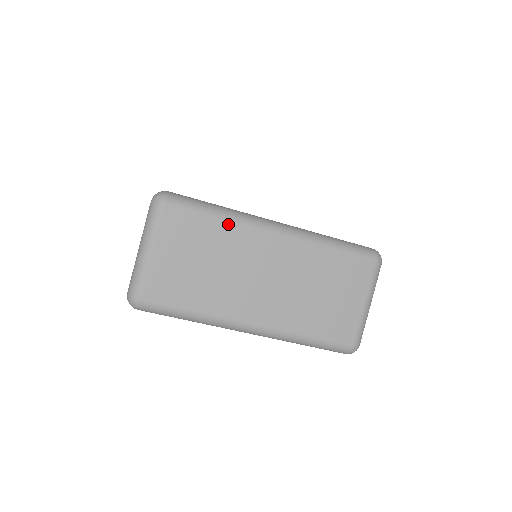
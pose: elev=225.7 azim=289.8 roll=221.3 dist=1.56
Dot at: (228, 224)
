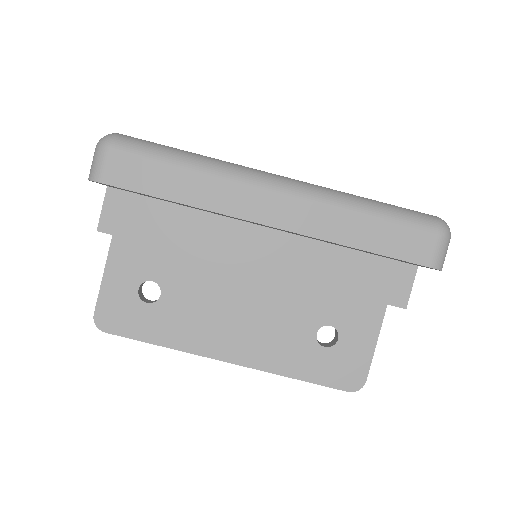
Dot at: occluded
